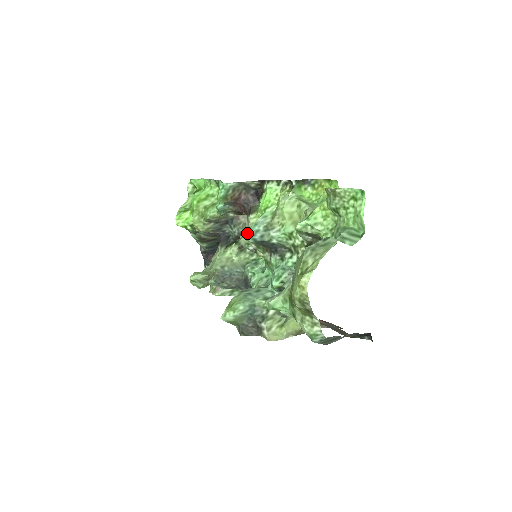
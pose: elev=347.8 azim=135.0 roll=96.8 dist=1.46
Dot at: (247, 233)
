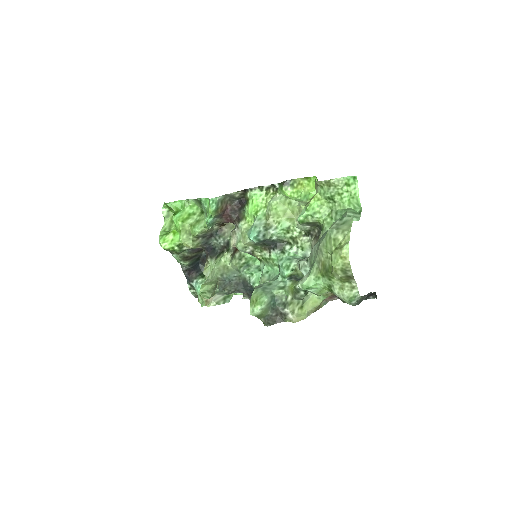
Dot at: (251, 235)
